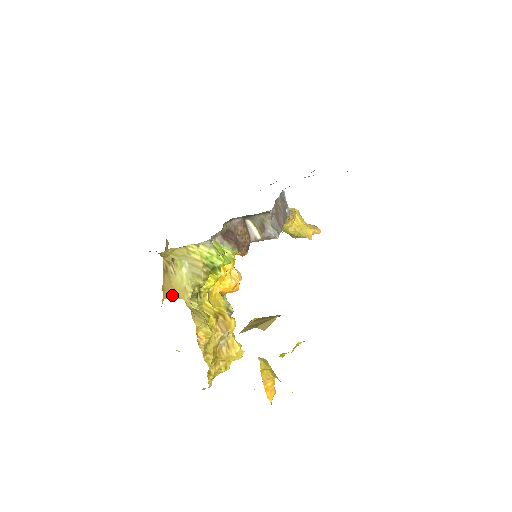
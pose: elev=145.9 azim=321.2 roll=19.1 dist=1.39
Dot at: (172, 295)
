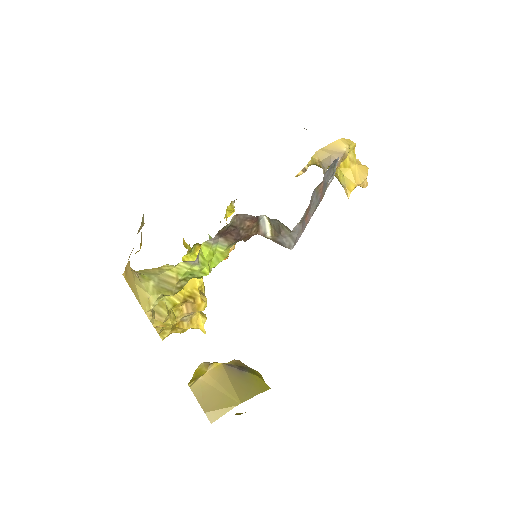
Dot at: (133, 290)
